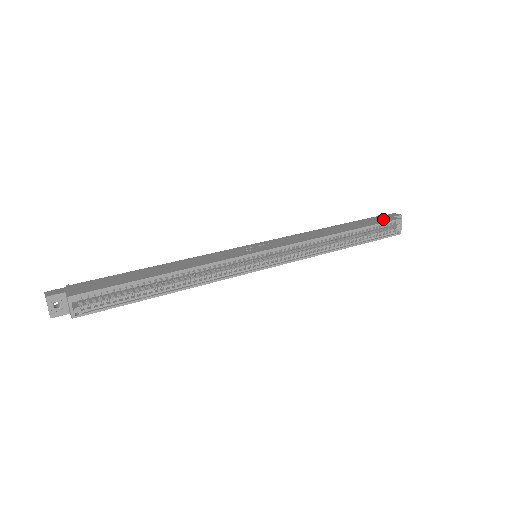
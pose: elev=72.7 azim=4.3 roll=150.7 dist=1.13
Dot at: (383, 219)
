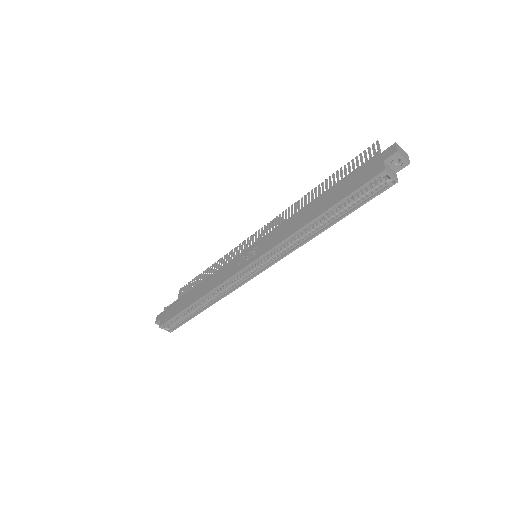
Dot at: (367, 173)
